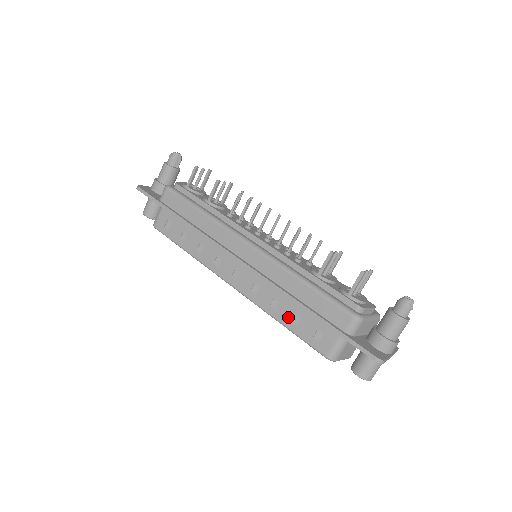
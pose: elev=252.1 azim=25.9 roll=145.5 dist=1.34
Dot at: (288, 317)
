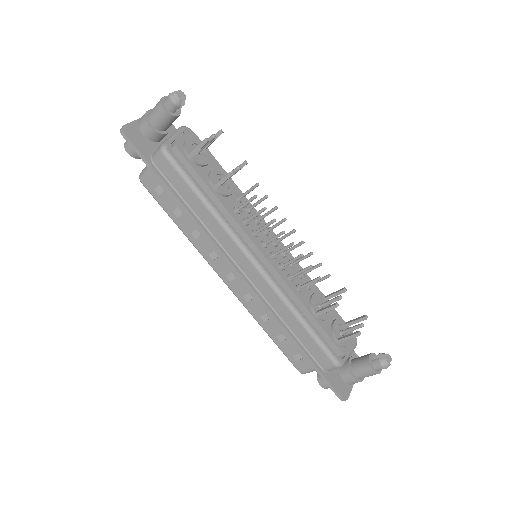
Dot at: (275, 333)
